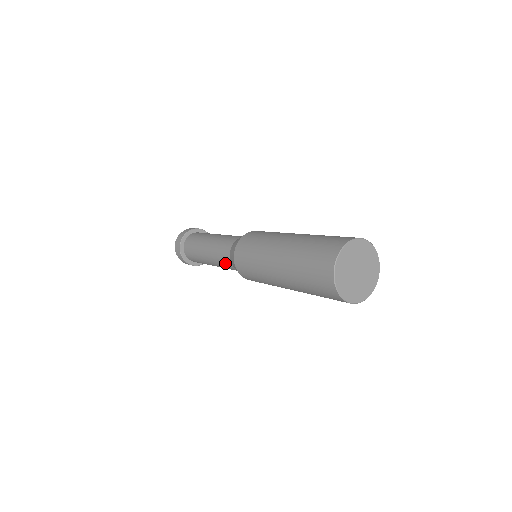
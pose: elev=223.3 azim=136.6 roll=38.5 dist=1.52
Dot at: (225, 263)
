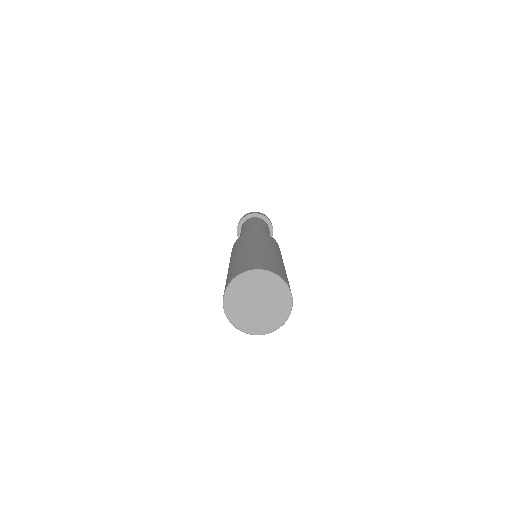
Dot at: occluded
